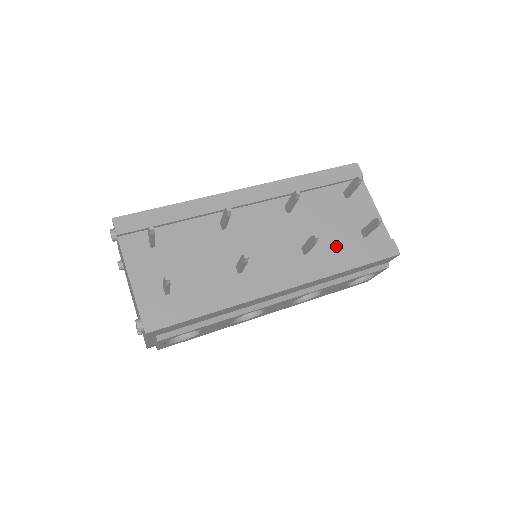
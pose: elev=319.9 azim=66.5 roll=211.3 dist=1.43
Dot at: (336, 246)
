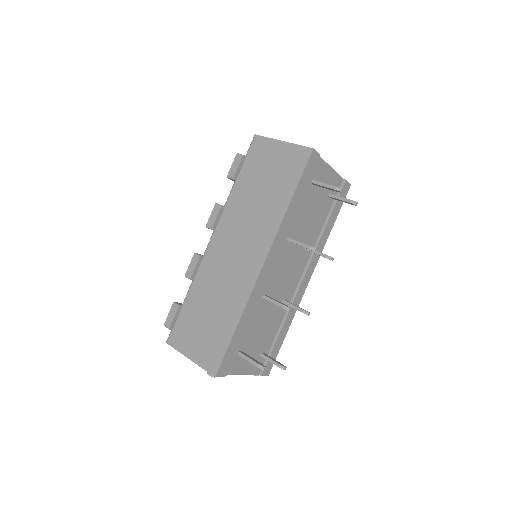
Dot at: (320, 223)
